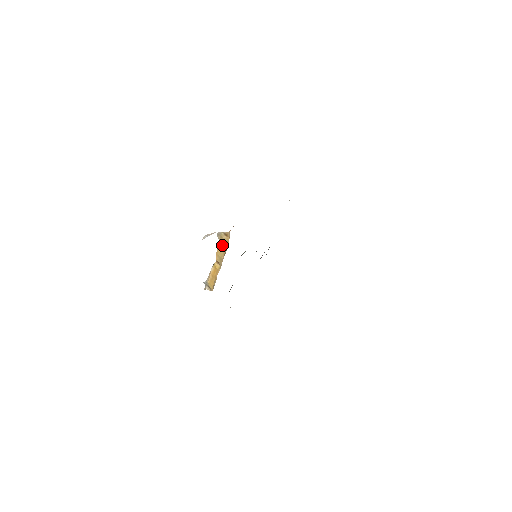
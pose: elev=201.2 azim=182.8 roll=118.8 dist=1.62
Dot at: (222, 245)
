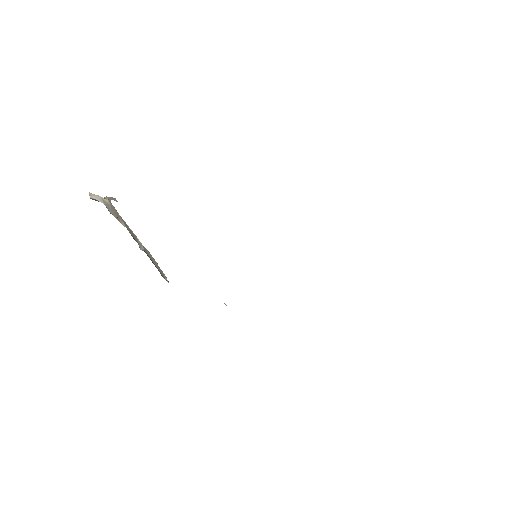
Dot at: occluded
